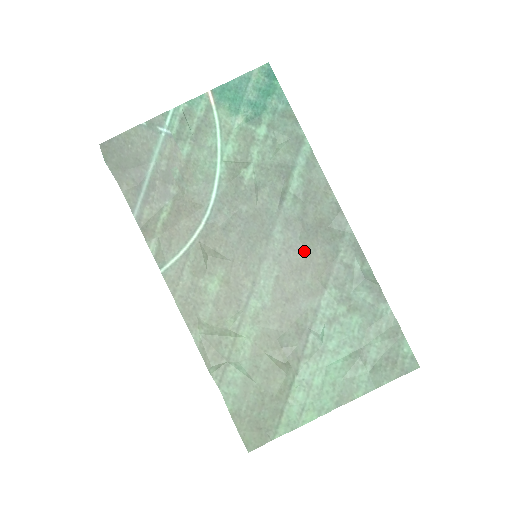
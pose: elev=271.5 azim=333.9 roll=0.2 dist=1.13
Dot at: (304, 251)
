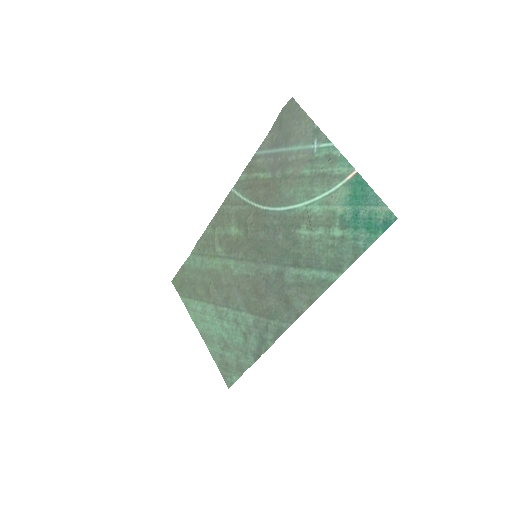
Dot at: (267, 292)
